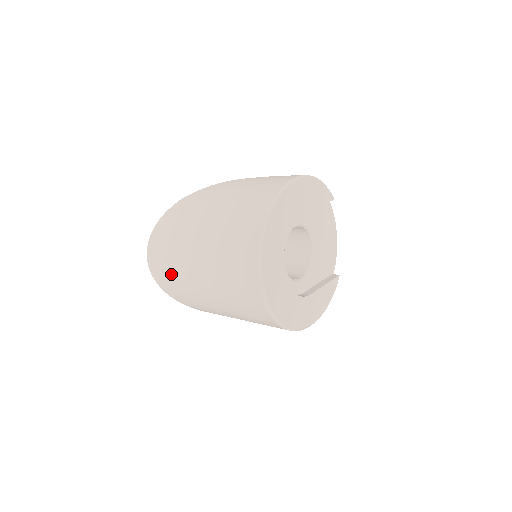
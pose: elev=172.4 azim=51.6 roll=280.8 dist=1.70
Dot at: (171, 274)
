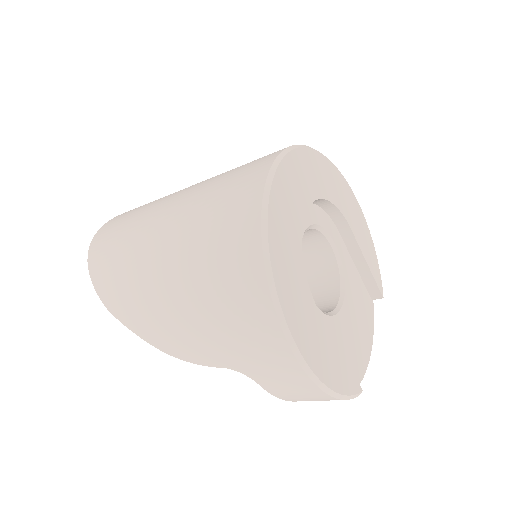
Dot at: (129, 219)
